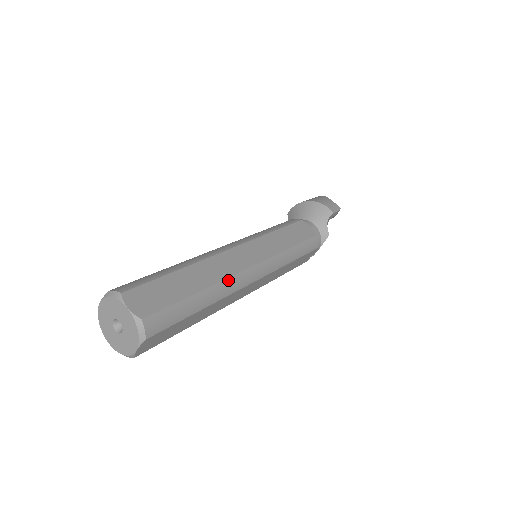
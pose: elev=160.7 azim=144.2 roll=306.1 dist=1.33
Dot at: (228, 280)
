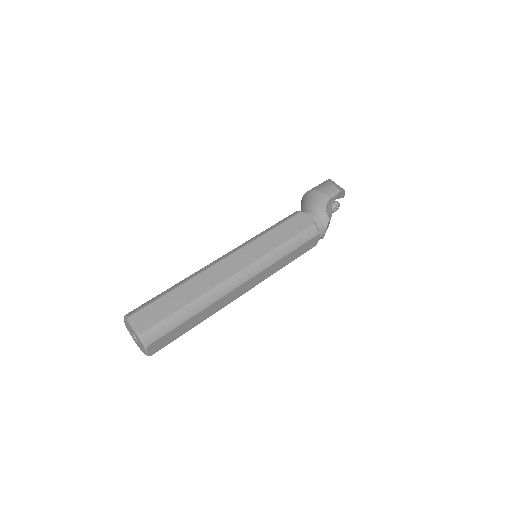
Dot at: (215, 289)
